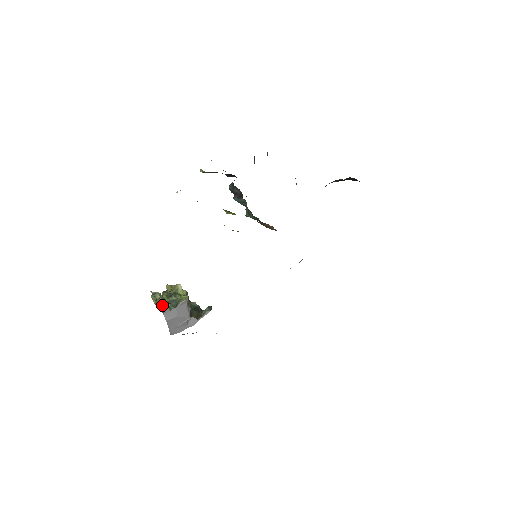
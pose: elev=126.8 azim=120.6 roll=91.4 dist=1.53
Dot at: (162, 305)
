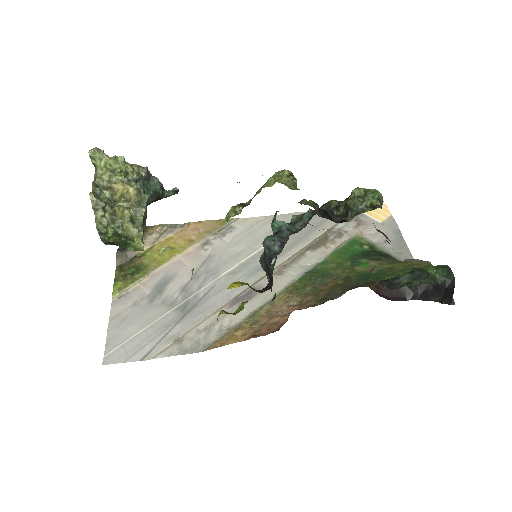
Dot at: (105, 241)
